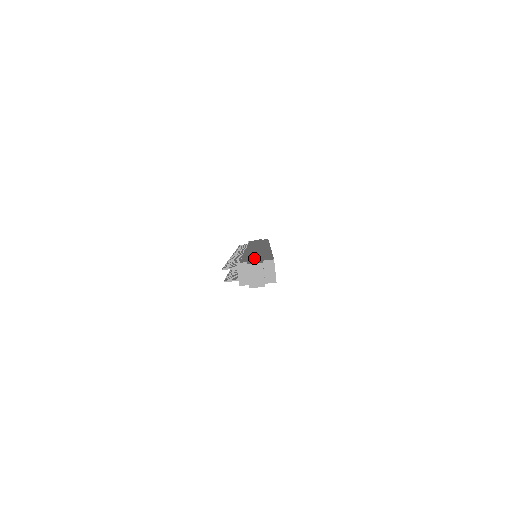
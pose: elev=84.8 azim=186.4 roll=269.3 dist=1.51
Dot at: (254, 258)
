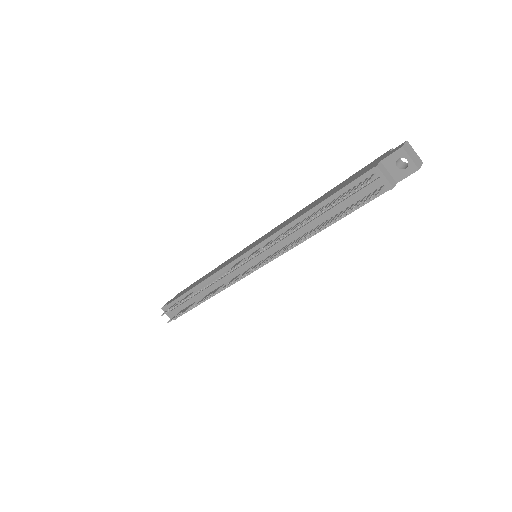
Dot at: (356, 175)
